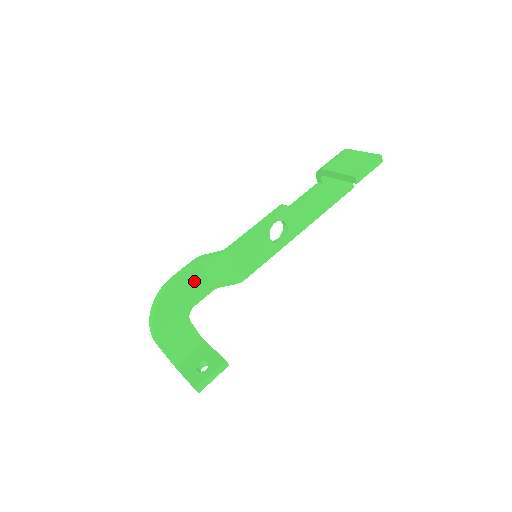
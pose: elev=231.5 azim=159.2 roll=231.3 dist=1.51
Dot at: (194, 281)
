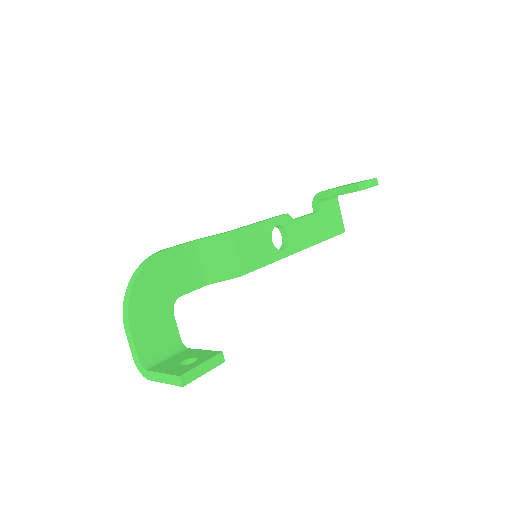
Dot at: (186, 263)
